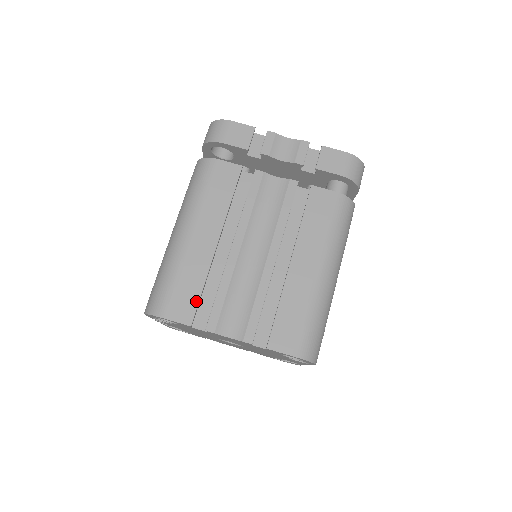
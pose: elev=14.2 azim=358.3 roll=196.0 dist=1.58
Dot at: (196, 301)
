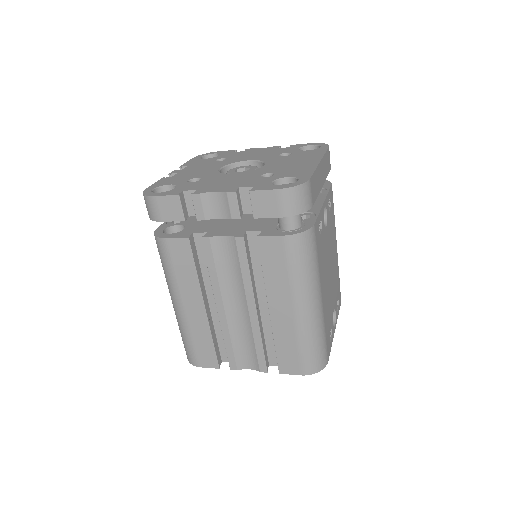
Dot at: (213, 353)
